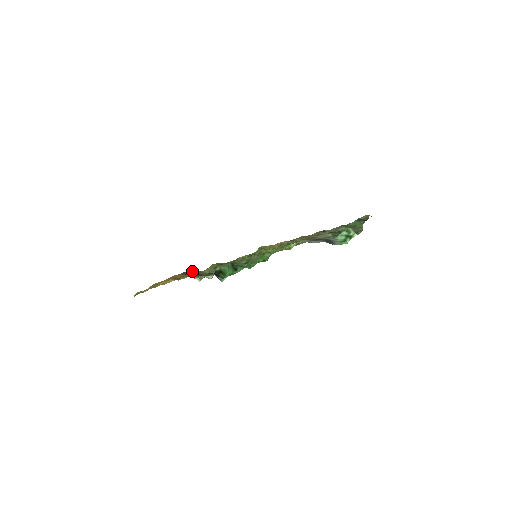
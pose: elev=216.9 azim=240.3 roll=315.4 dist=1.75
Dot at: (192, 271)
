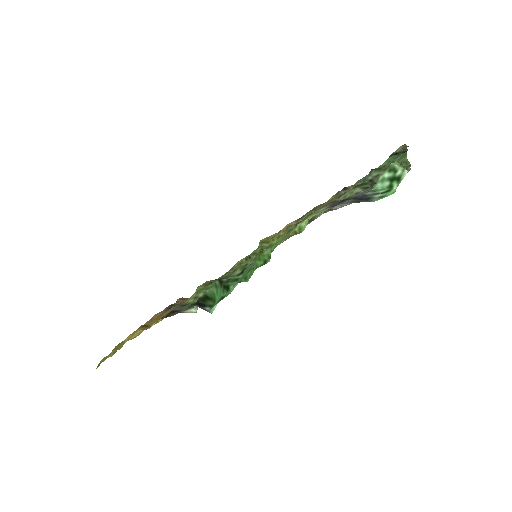
Dot at: (181, 300)
